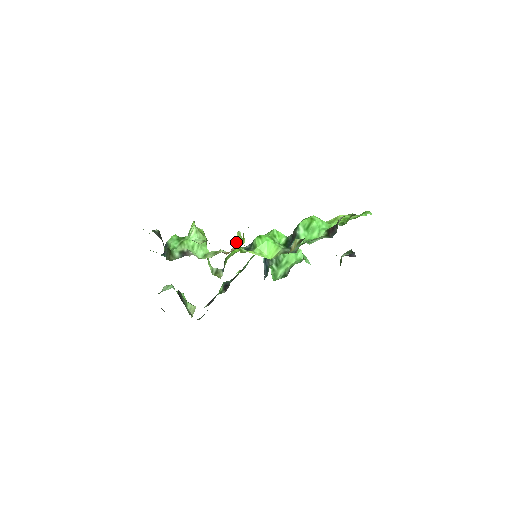
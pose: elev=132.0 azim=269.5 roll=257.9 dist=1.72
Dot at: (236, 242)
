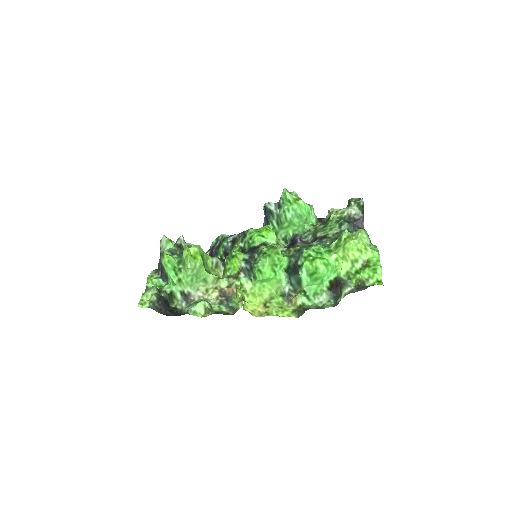
Dot at: (236, 287)
